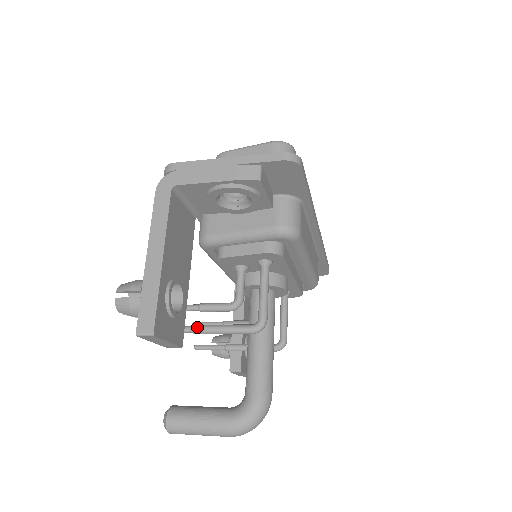
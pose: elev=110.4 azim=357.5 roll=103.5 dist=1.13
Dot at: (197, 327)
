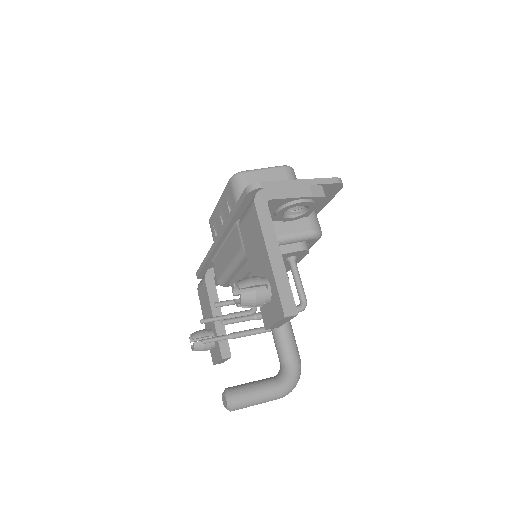
Dot at: (259, 314)
